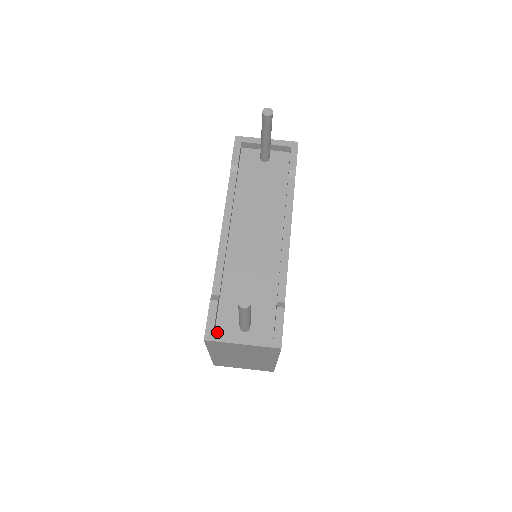
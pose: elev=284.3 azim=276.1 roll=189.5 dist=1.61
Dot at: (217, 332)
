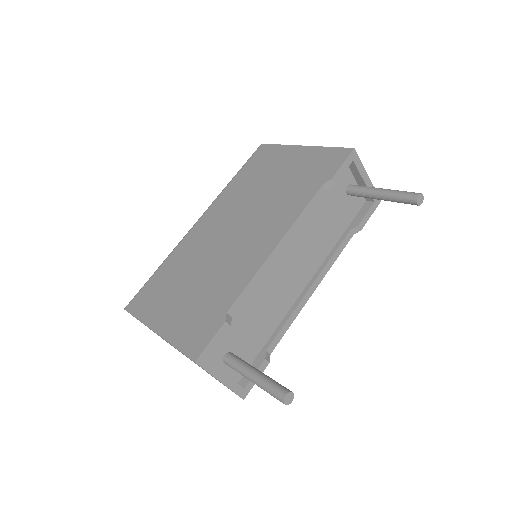
Dot at: occluded
